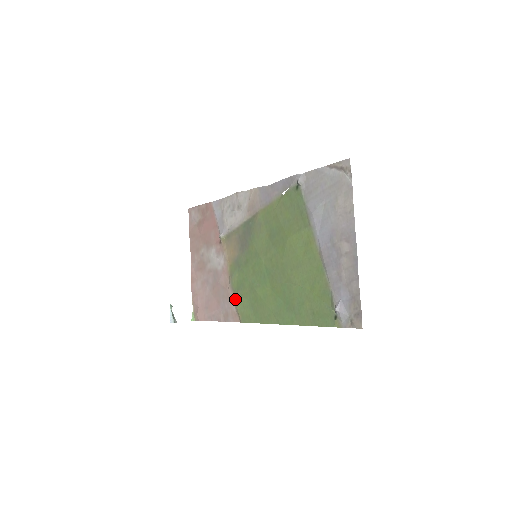
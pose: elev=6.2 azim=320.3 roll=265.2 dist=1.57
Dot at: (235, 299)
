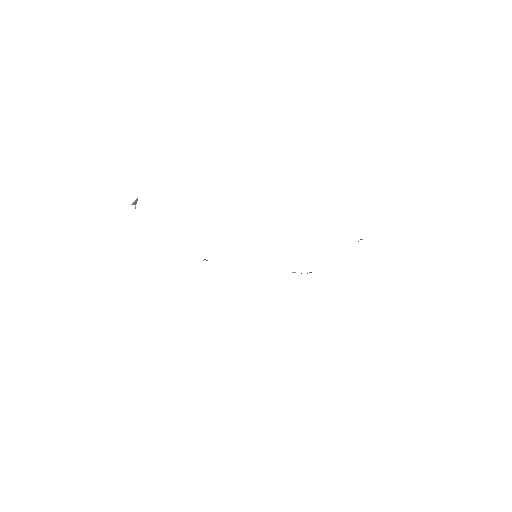
Dot at: occluded
